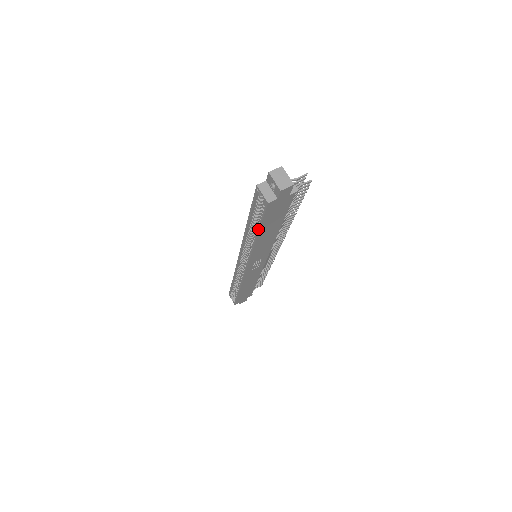
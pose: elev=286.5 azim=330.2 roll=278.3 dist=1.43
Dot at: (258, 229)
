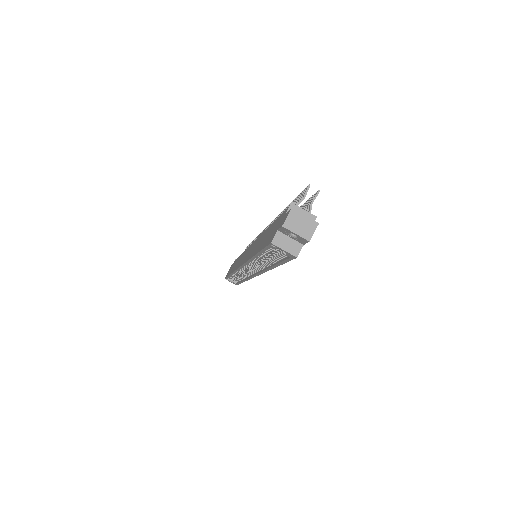
Dot at: (277, 265)
